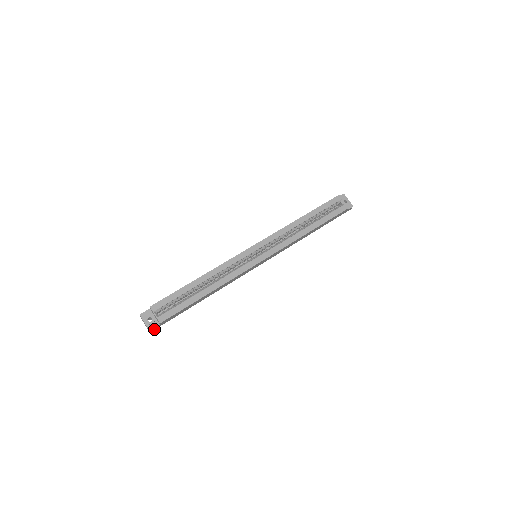
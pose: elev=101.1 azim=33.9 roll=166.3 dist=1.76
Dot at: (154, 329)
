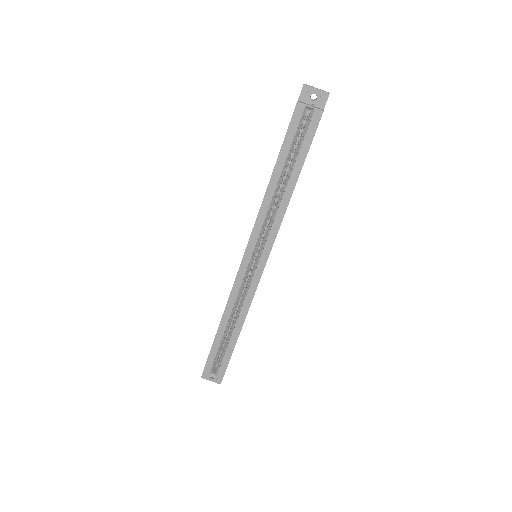
Dot at: occluded
